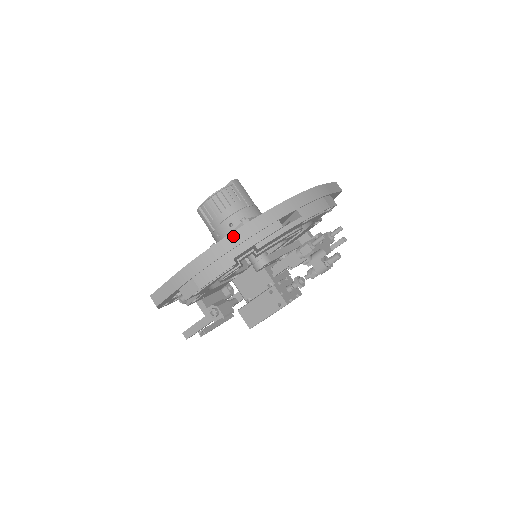
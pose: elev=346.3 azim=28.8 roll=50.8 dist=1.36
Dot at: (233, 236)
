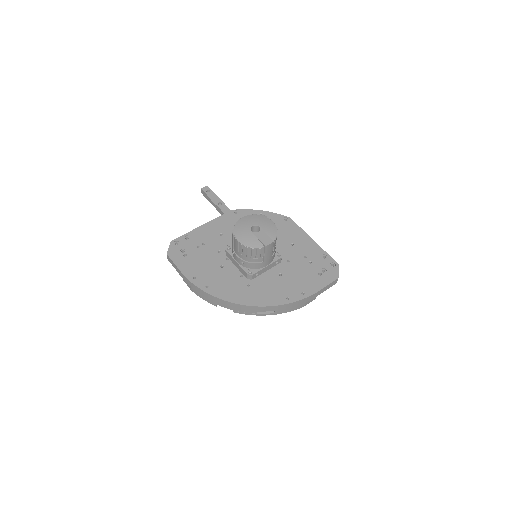
Dot at: (224, 302)
